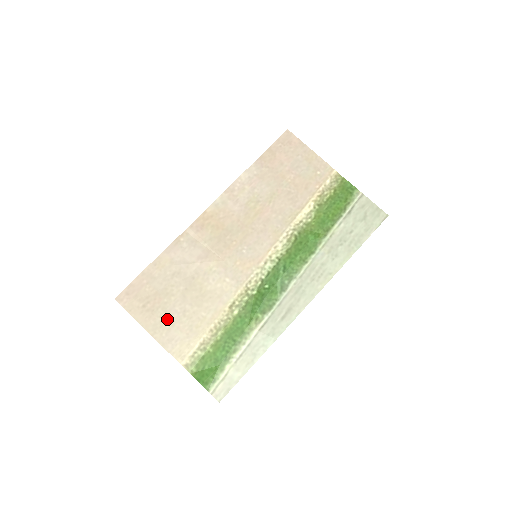
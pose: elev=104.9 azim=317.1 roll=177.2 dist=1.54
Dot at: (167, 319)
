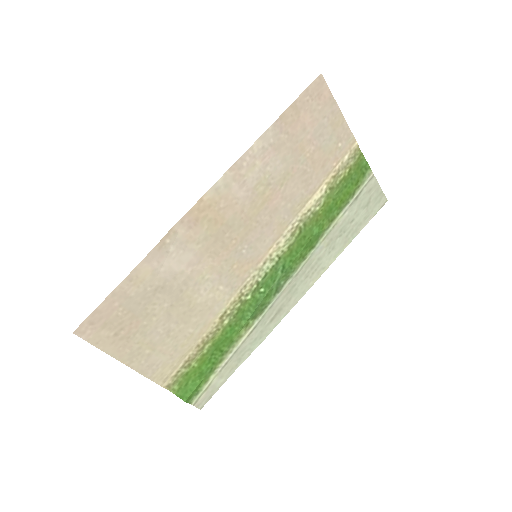
Dot at: (147, 344)
